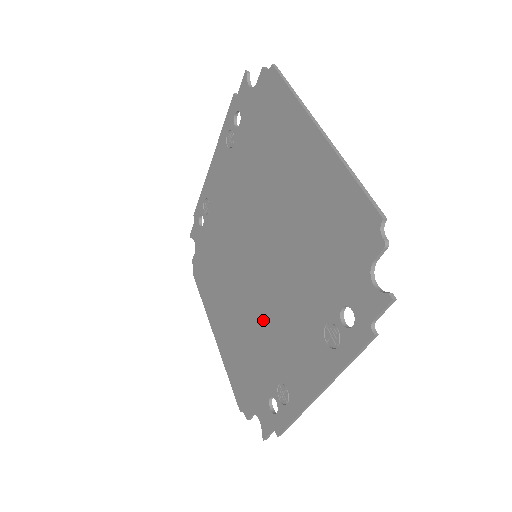
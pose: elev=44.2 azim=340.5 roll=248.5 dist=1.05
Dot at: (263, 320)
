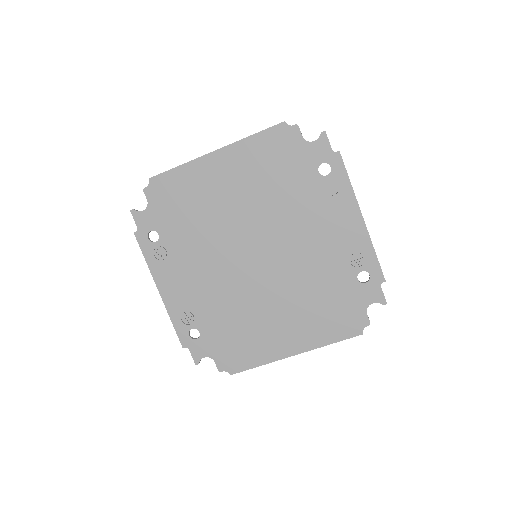
Dot at: (303, 264)
